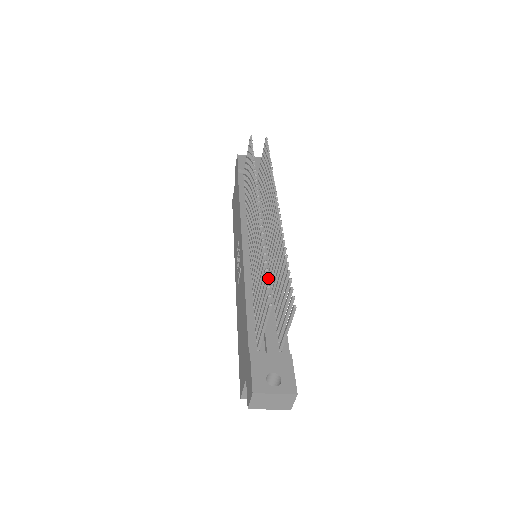
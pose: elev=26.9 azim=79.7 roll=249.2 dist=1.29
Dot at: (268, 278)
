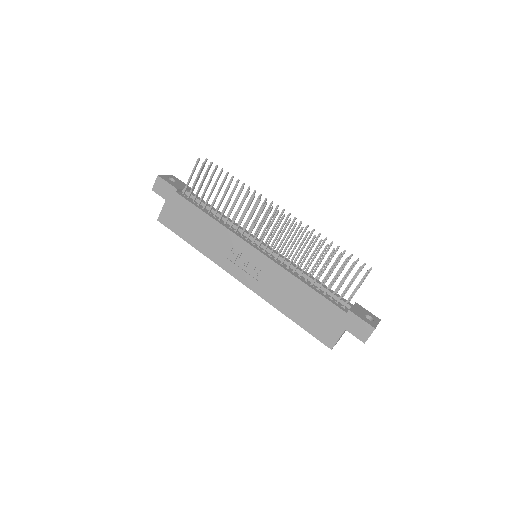
Dot at: occluded
